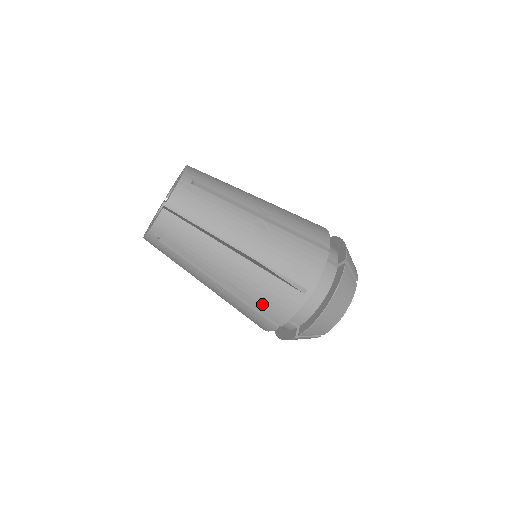
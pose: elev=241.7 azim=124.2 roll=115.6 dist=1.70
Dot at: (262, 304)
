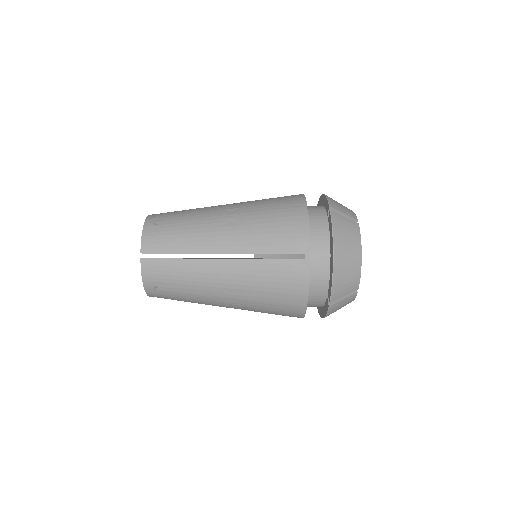
Dot at: (275, 292)
